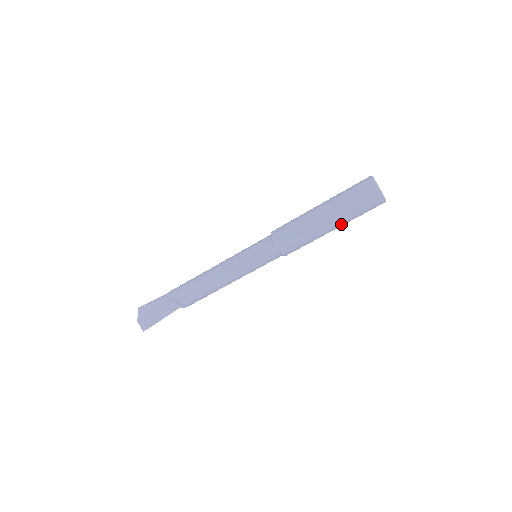
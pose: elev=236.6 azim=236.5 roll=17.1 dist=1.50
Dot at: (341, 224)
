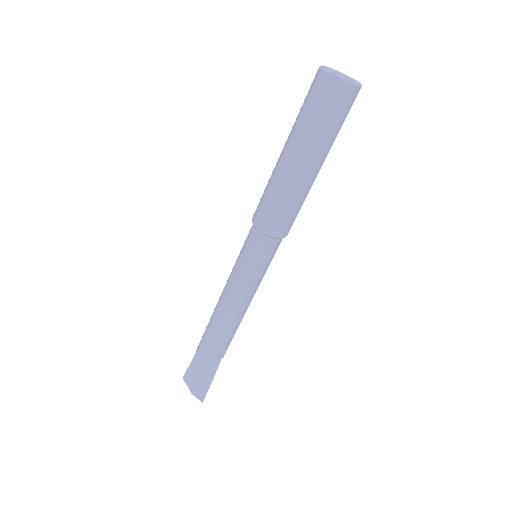
Dot at: (319, 155)
